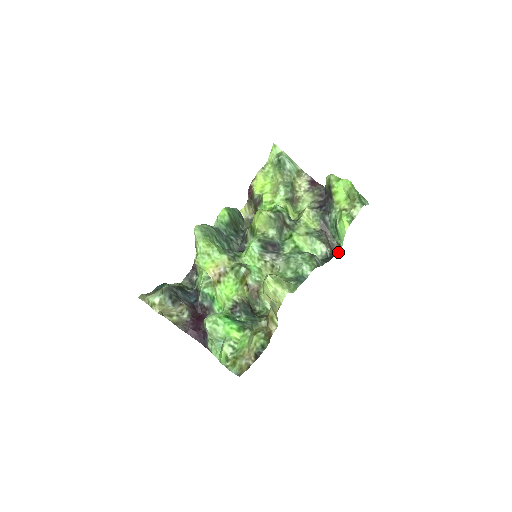
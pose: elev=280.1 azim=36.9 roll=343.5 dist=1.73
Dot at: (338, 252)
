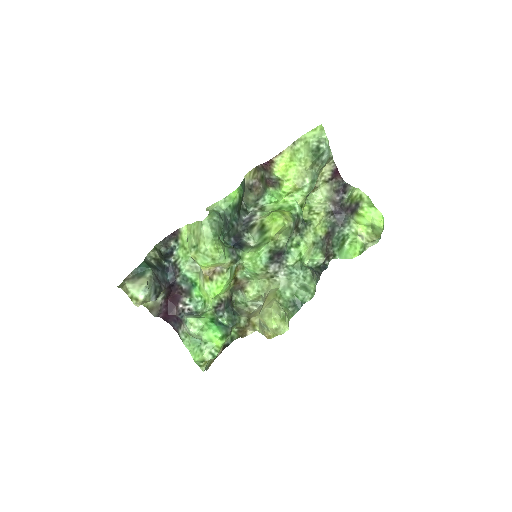
Dot at: (330, 260)
